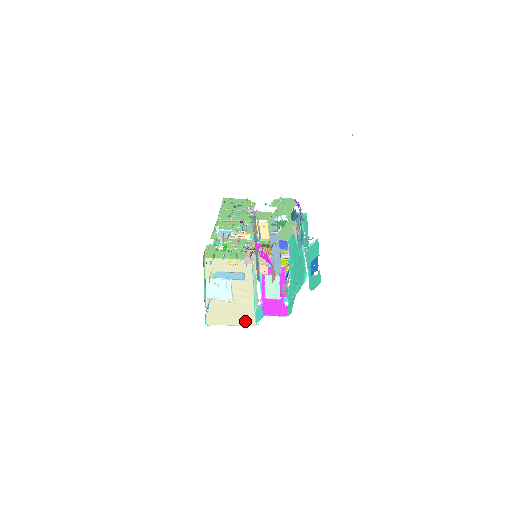
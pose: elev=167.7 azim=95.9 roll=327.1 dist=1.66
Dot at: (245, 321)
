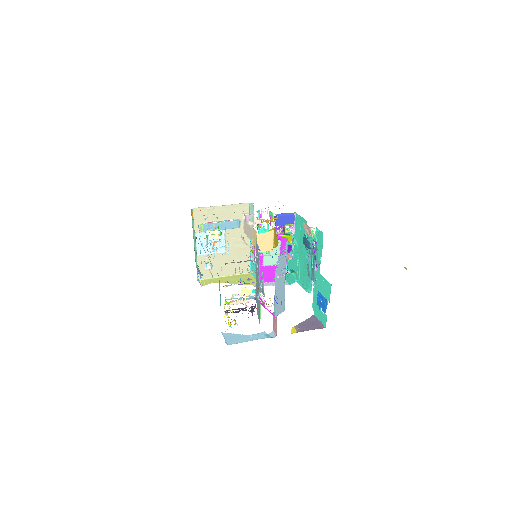
Dot at: (239, 270)
